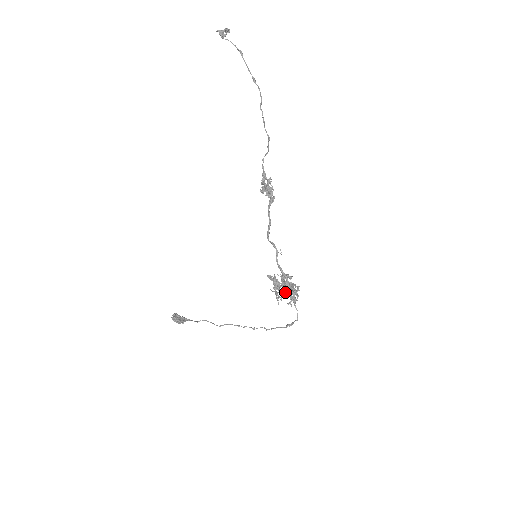
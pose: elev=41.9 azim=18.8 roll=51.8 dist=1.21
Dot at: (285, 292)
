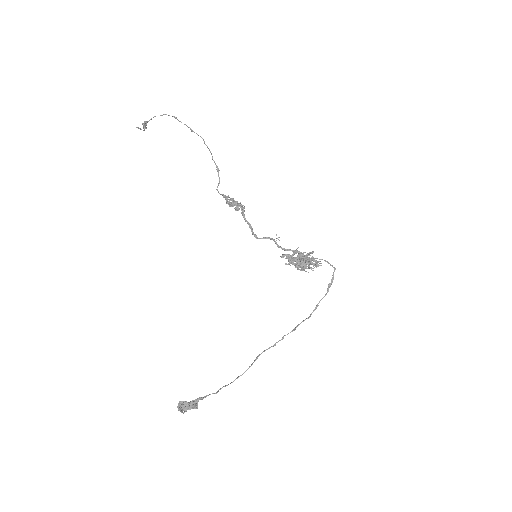
Dot at: (306, 259)
